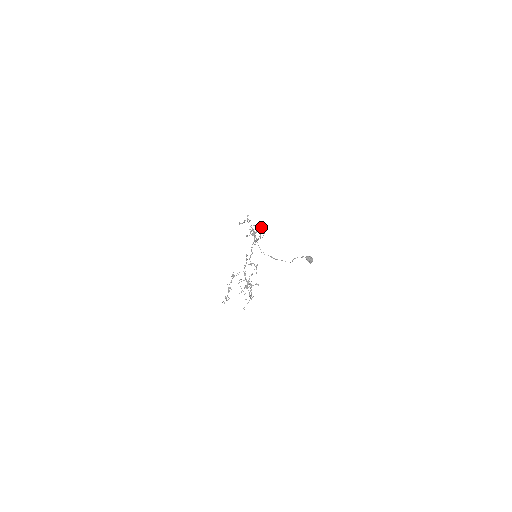
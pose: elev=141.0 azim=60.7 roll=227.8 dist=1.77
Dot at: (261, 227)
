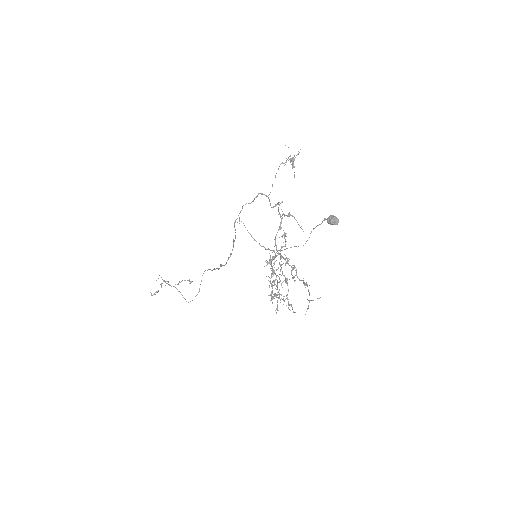
Dot at: (190, 281)
